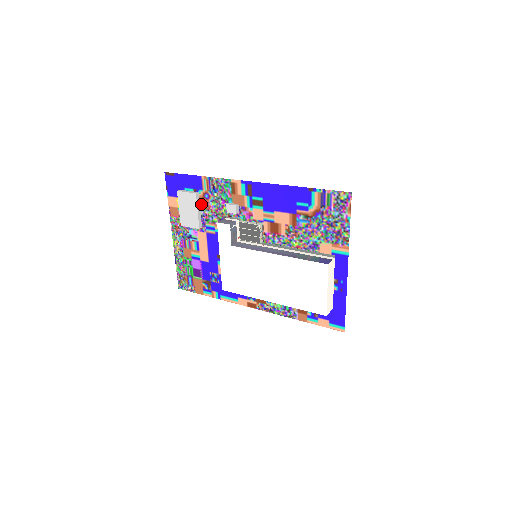
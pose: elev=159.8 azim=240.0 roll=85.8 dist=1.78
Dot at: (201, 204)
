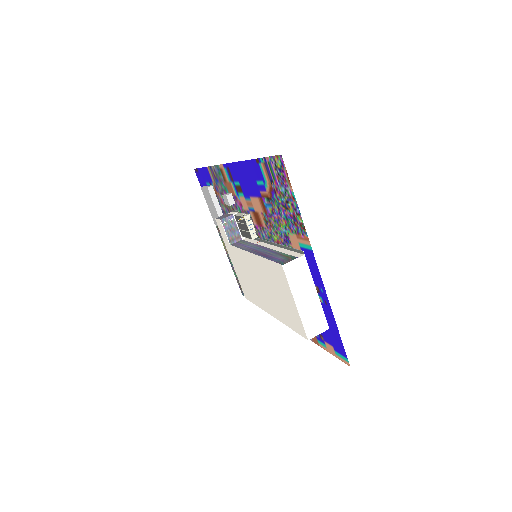
Dot at: (218, 199)
